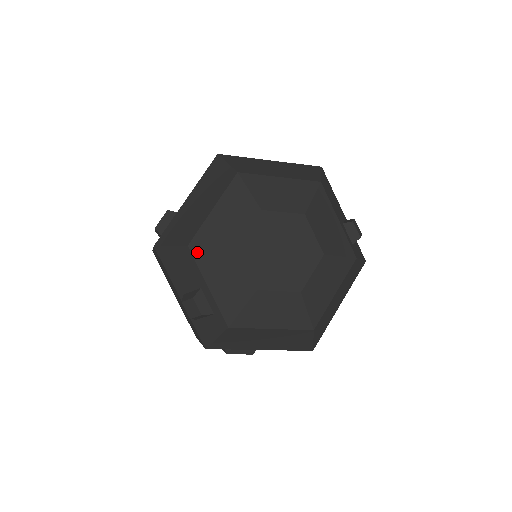
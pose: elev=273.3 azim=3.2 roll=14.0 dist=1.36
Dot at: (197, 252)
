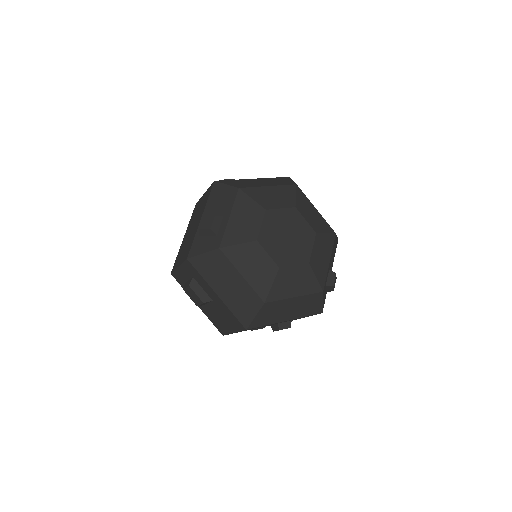
Dot at: (241, 195)
